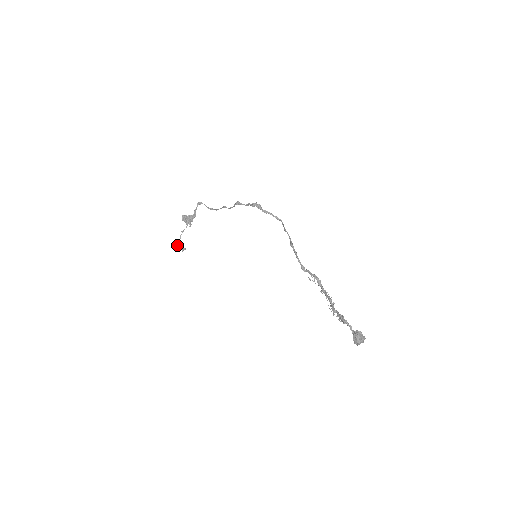
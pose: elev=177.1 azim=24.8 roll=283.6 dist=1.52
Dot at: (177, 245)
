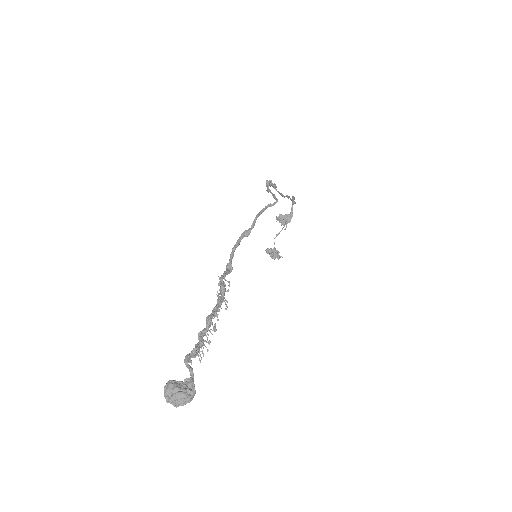
Dot at: (270, 251)
